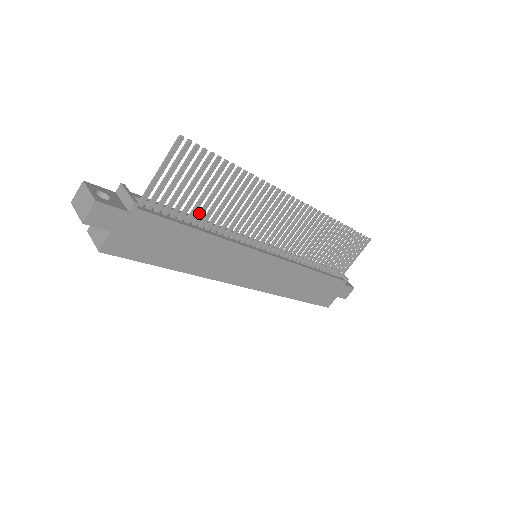
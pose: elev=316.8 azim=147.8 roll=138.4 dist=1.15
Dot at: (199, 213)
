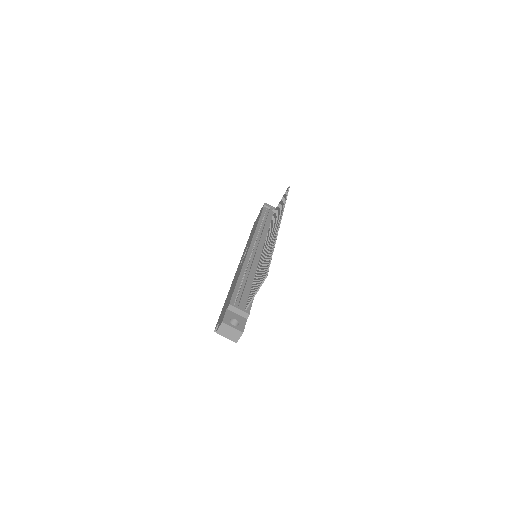
Dot at: occluded
